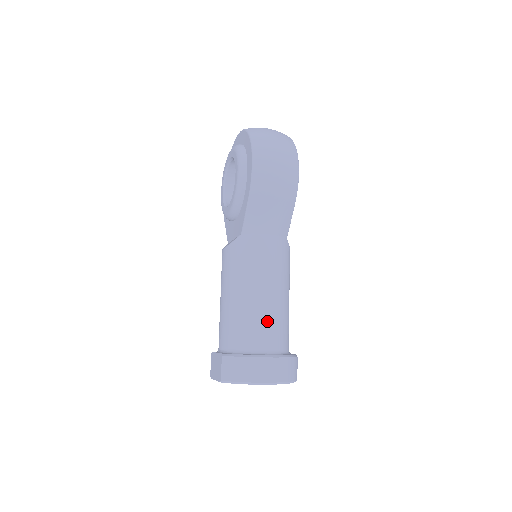
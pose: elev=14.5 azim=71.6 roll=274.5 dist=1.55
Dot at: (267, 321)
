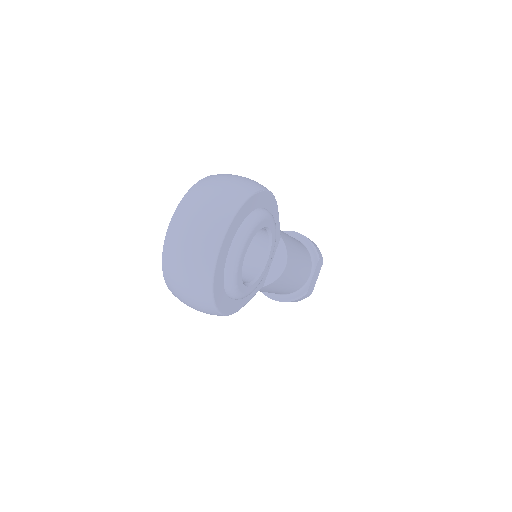
Dot at: occluded
